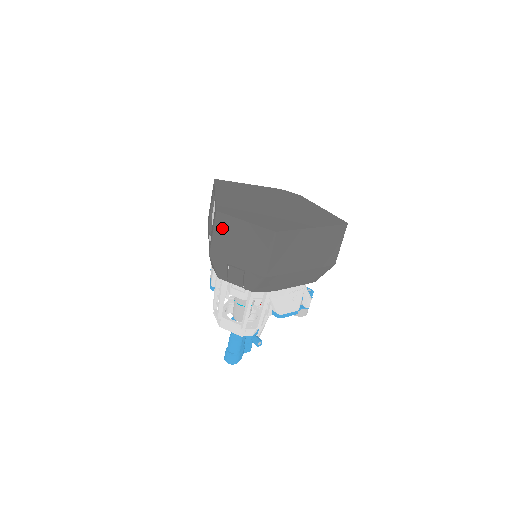
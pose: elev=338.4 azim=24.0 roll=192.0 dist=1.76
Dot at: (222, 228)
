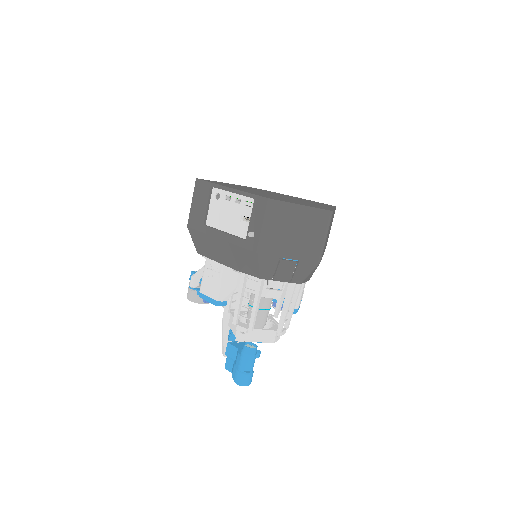
Dot at: (276, 218)
